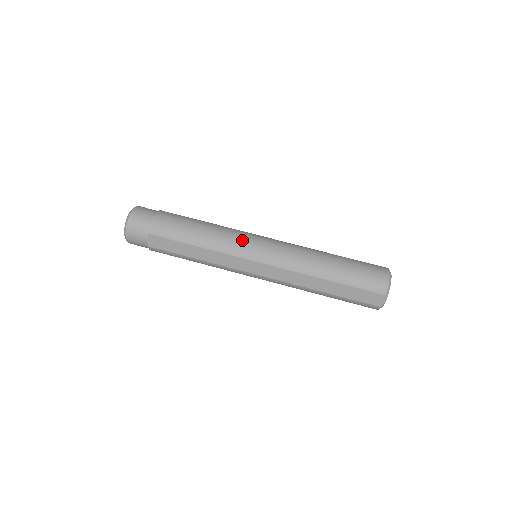
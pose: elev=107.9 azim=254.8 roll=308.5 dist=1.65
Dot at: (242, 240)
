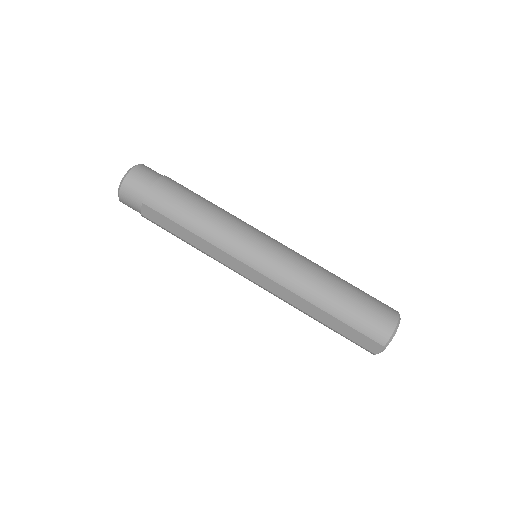
Dot at: (242, 239)
